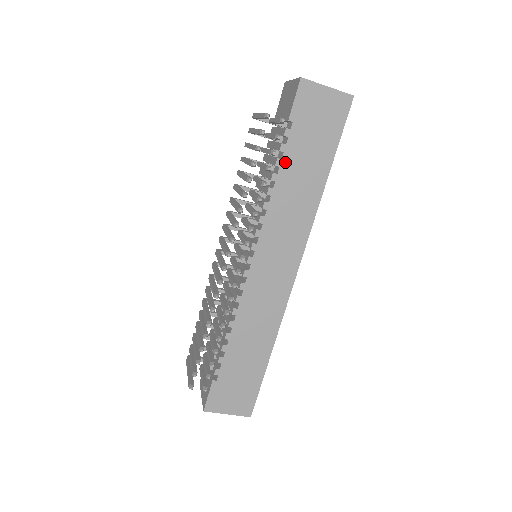
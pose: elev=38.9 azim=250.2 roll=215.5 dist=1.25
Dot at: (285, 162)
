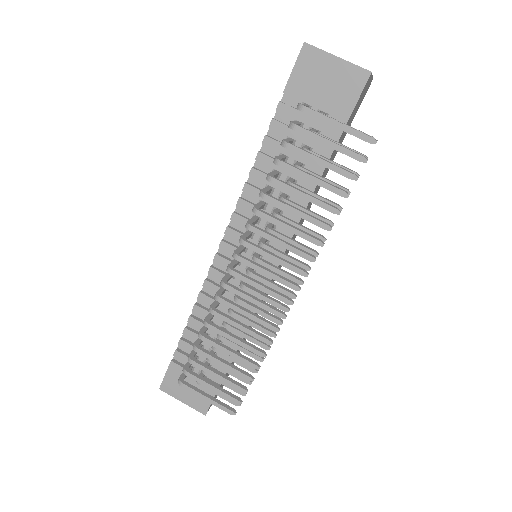
Dot at: occluded
